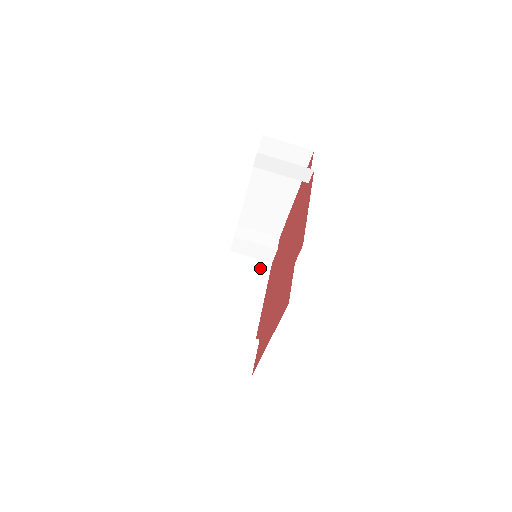
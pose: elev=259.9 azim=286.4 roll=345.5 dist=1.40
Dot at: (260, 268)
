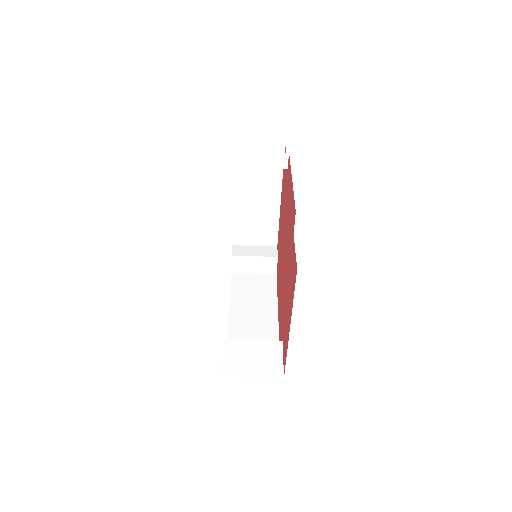
Dot at: (266, 281)
